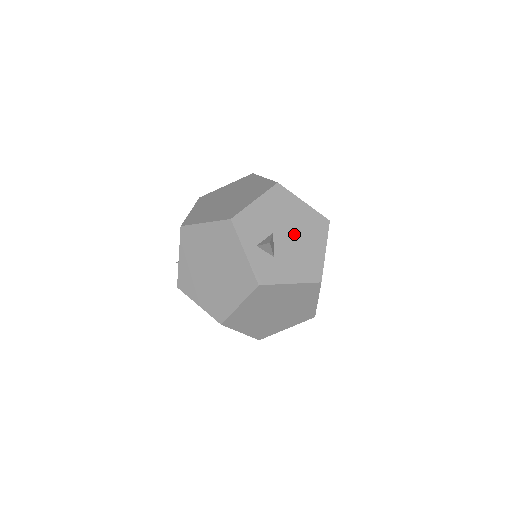
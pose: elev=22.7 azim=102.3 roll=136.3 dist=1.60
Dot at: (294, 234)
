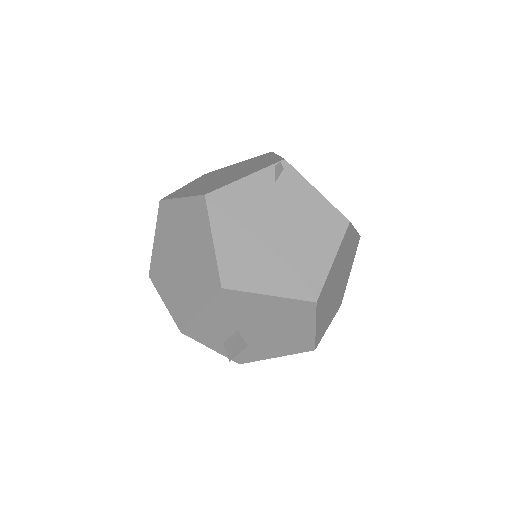
Dot at: (266, 325)
